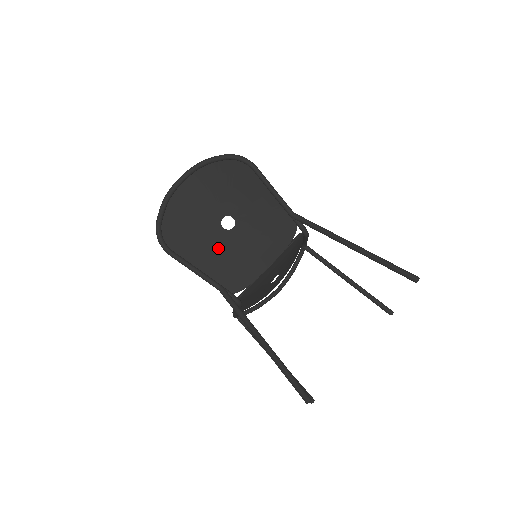
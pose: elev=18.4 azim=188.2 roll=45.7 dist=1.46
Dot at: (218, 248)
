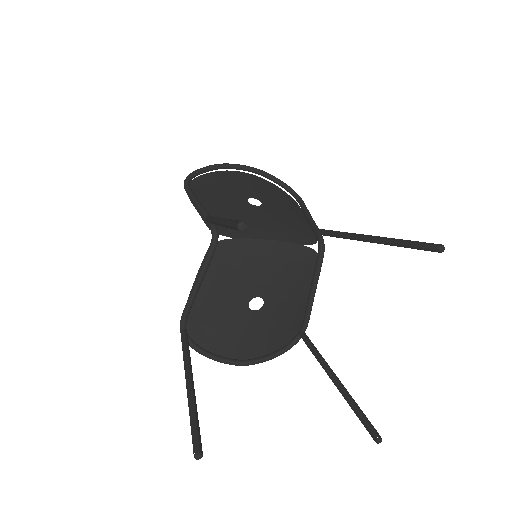
Dot at: (231, 206)
